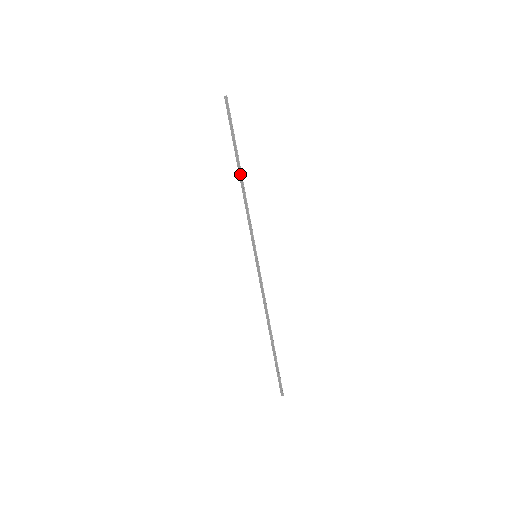
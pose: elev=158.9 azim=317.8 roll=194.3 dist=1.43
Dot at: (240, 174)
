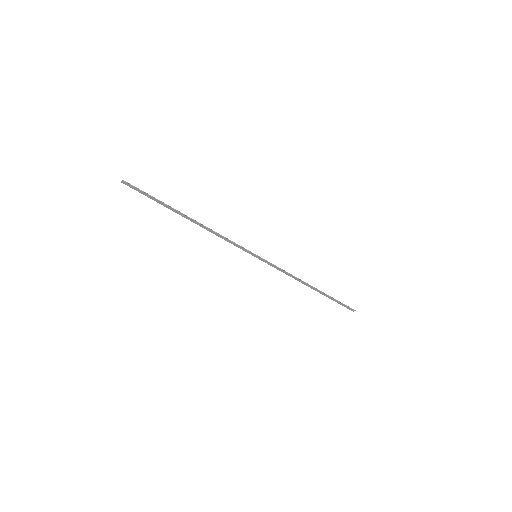
Dot at: (190, 220)
